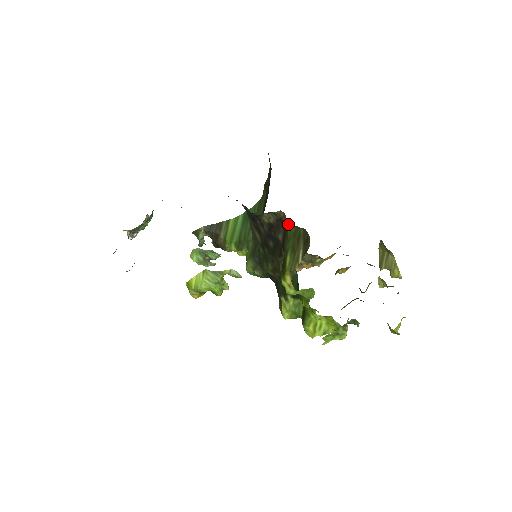
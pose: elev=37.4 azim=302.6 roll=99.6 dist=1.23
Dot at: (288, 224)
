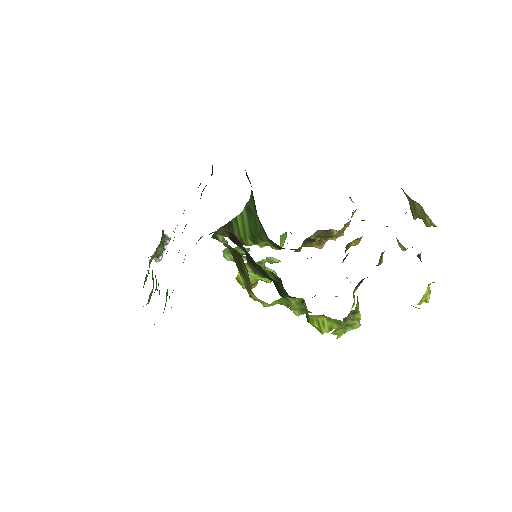
Dot at: (226, 245)
